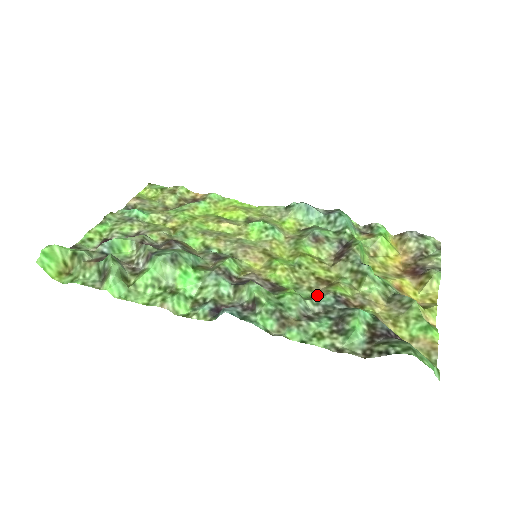
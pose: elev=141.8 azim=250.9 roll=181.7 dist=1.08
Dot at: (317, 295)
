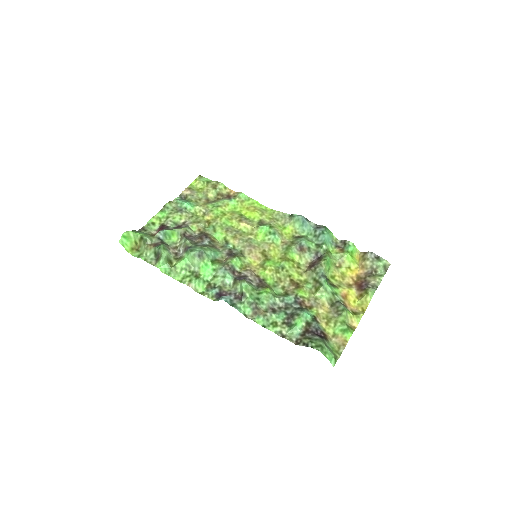
Dot at: (285, 294)
